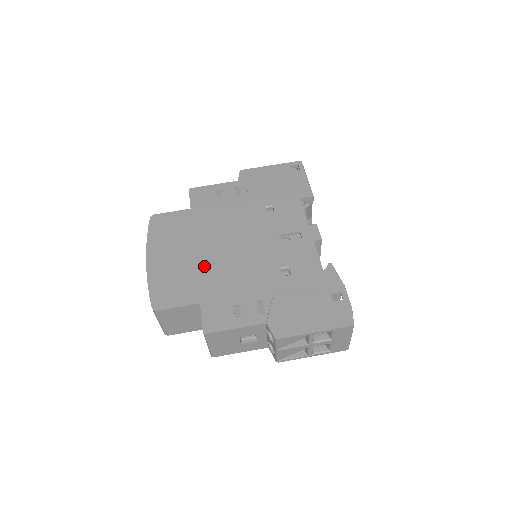
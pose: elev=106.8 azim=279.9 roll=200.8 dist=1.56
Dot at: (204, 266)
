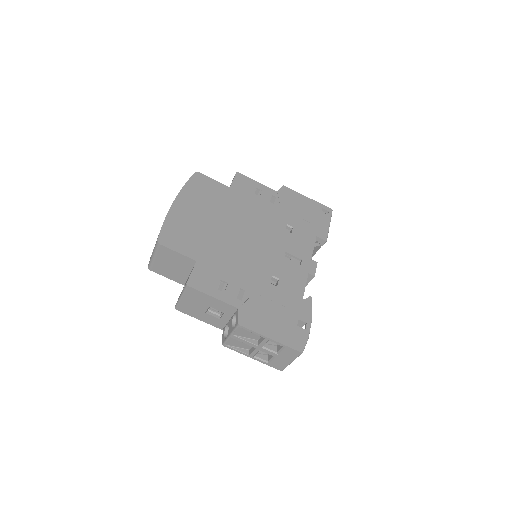
Dot at: (216, 236)
